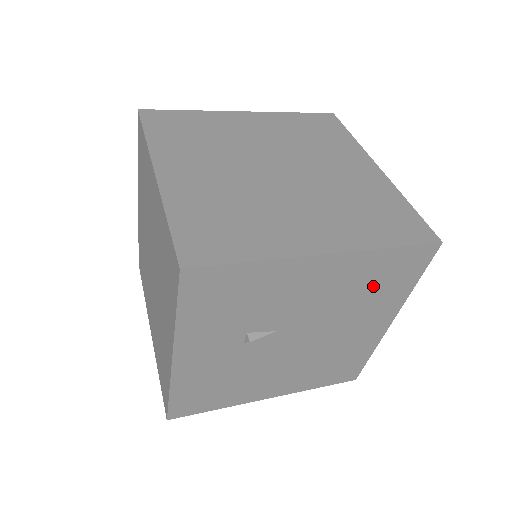
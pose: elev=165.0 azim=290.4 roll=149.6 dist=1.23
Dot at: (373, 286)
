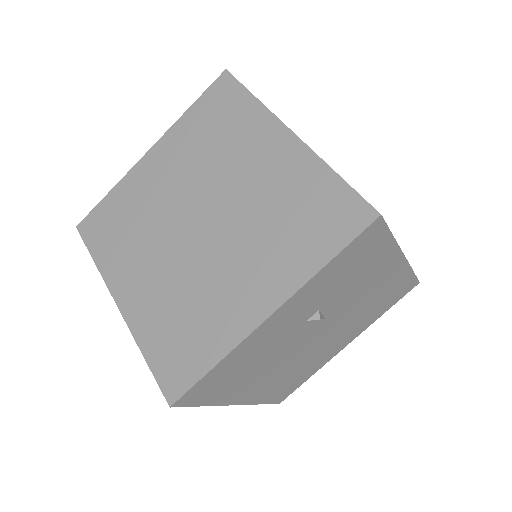
Dot at: (380, 302)
